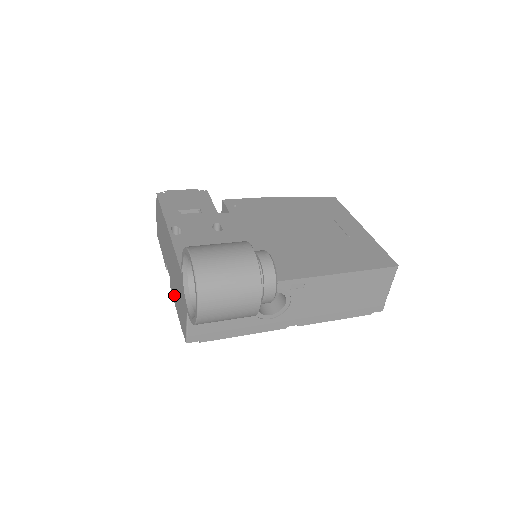
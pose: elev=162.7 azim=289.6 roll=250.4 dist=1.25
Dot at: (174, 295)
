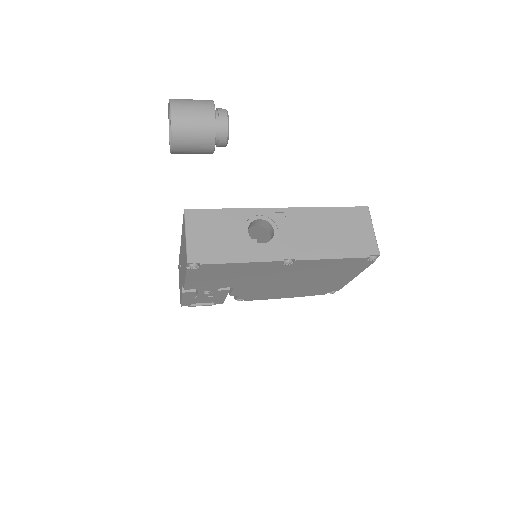
Dot at: occluded
